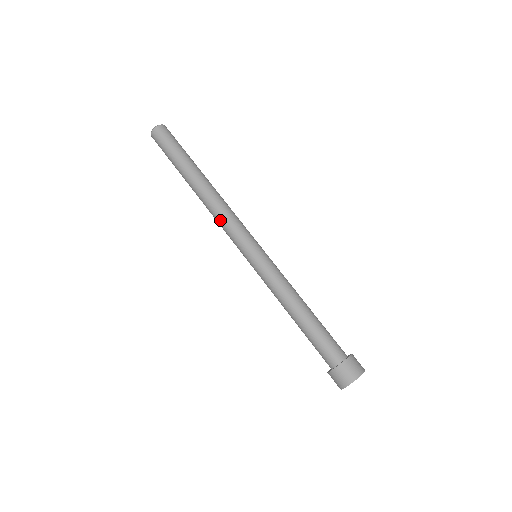
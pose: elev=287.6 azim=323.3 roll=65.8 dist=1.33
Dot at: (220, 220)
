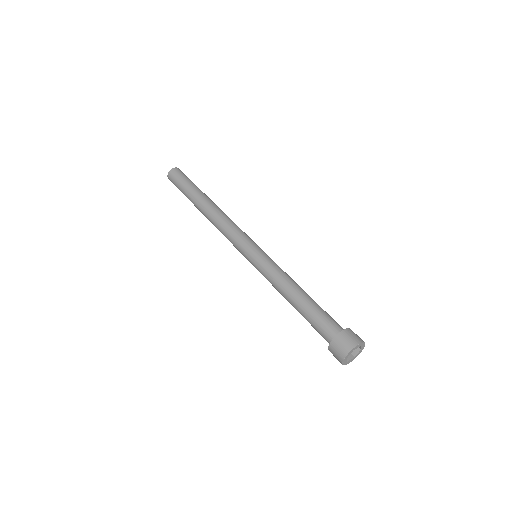
Dot at: (225, 228)
